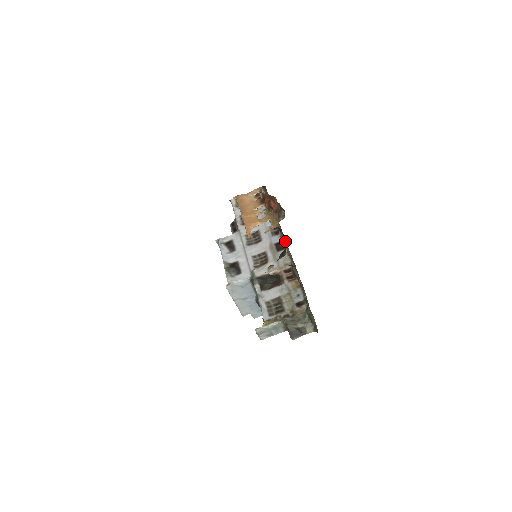
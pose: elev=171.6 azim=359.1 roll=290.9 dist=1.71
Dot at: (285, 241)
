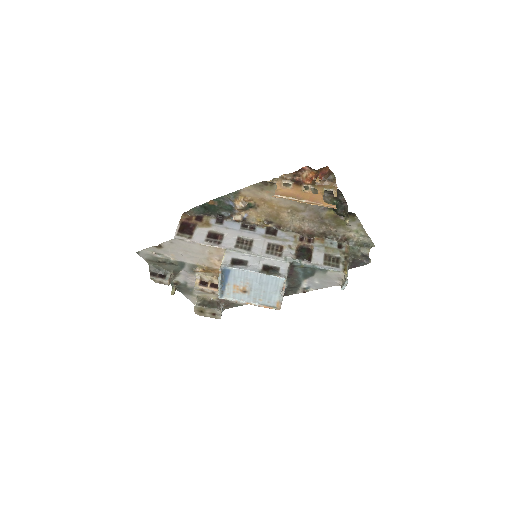
Dot at: (297, 215)
